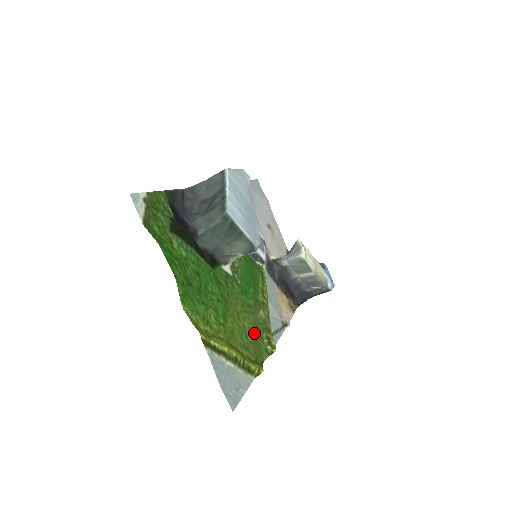
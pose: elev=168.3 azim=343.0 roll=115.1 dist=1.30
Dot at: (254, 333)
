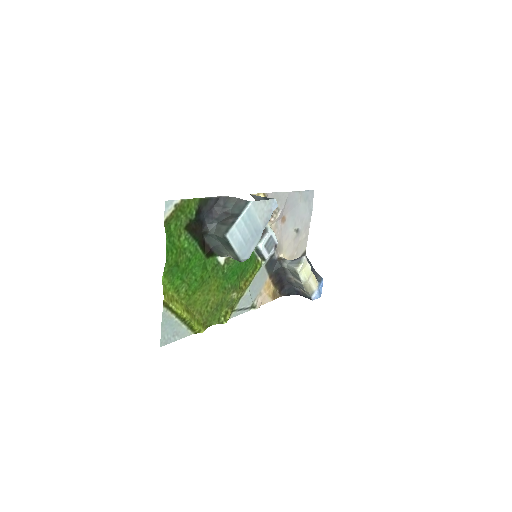
Dot at: (216, 306)
